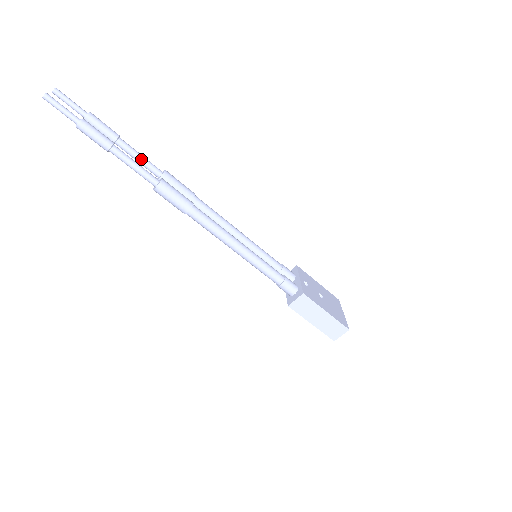
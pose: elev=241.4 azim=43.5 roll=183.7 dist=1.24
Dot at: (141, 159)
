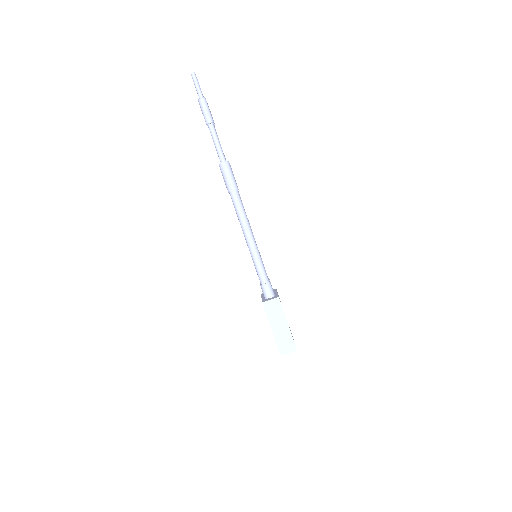
Dot at: occluded
